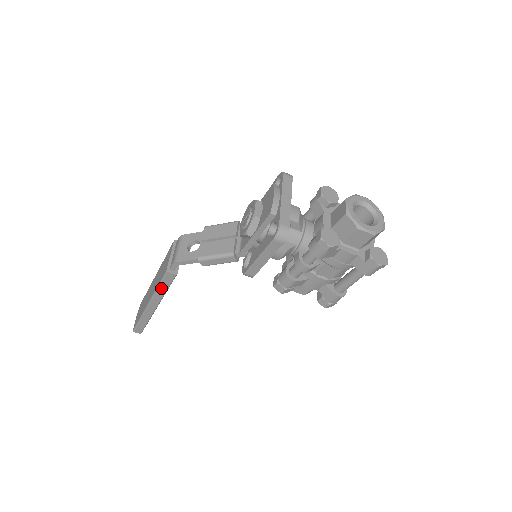
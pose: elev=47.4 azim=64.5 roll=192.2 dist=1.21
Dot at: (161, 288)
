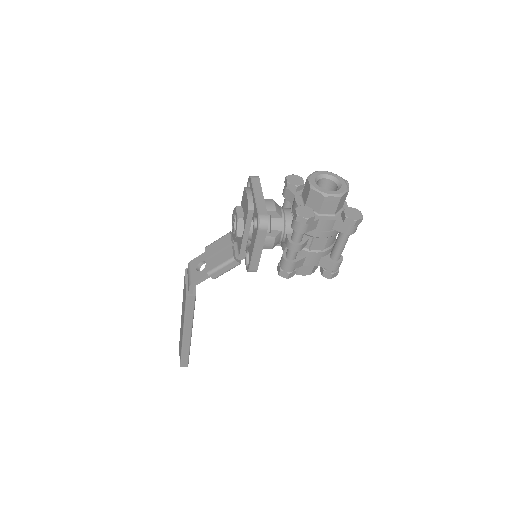
Dot at: (188, 314)
